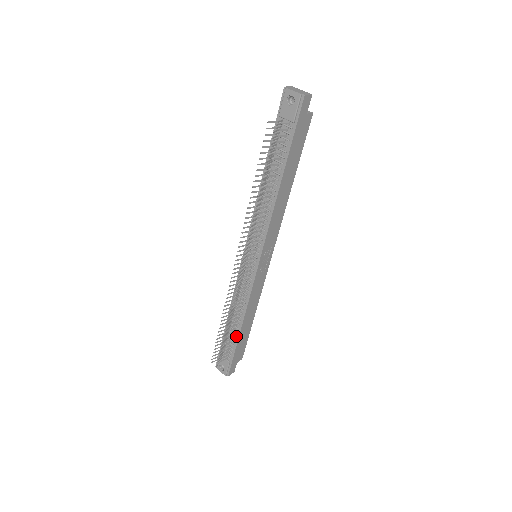
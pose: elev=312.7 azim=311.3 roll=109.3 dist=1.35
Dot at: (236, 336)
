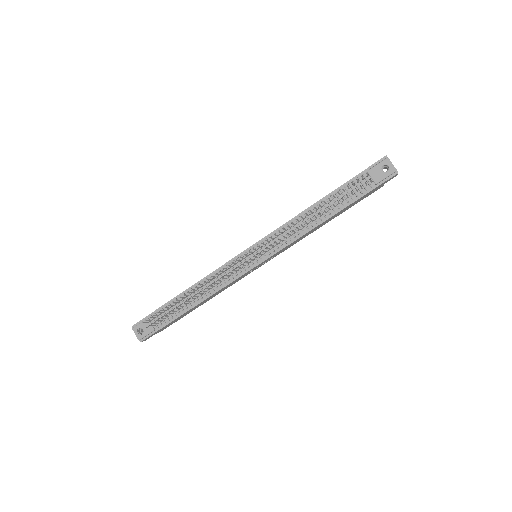
Dot at: (182, 311)
